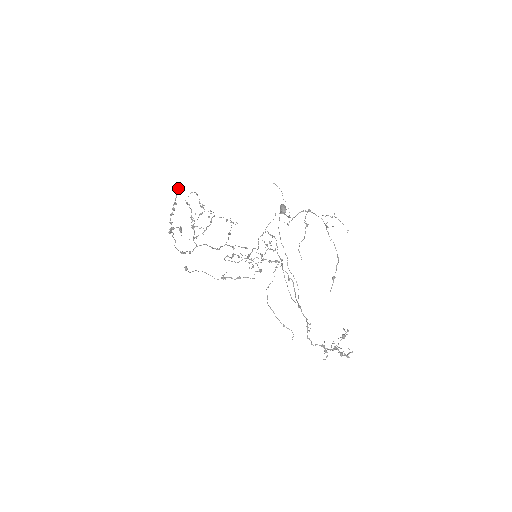
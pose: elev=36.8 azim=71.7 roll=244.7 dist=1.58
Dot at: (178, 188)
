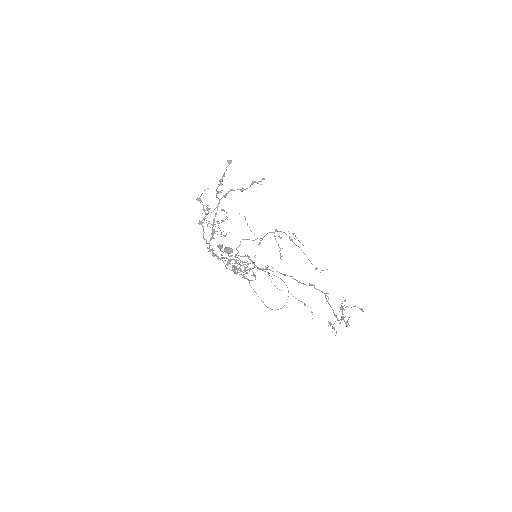
Dot at: (231, 162)
